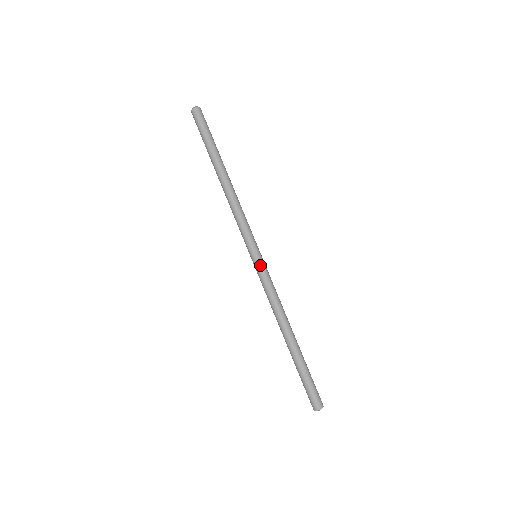
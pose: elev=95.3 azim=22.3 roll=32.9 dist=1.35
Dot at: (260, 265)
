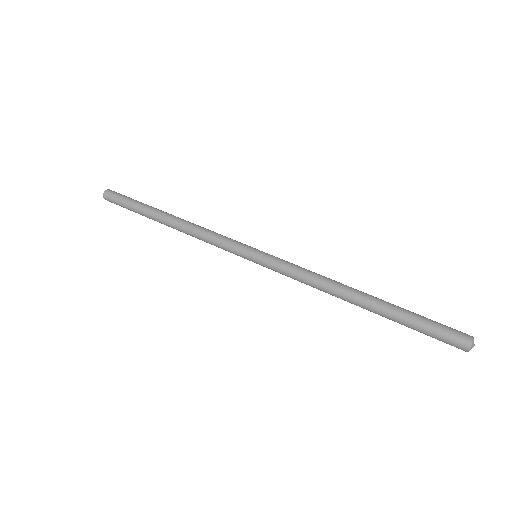
Dot at: (265, 258)
